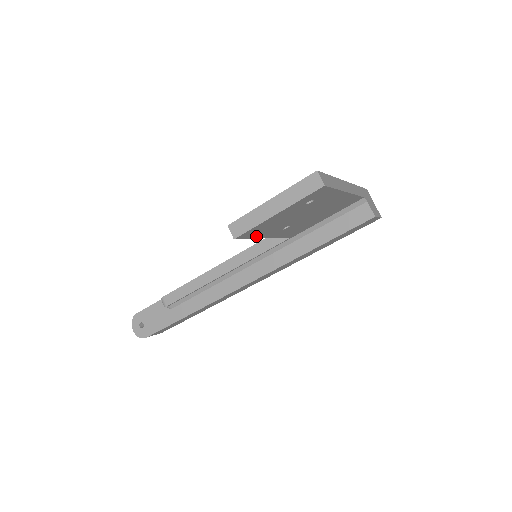
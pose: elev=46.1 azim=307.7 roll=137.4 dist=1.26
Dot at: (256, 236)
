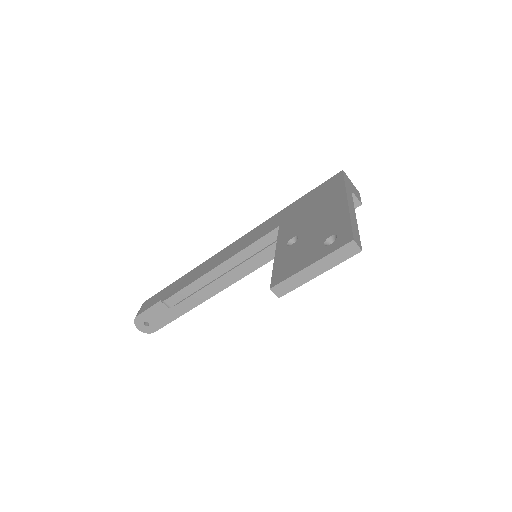
Dot at: occluded
